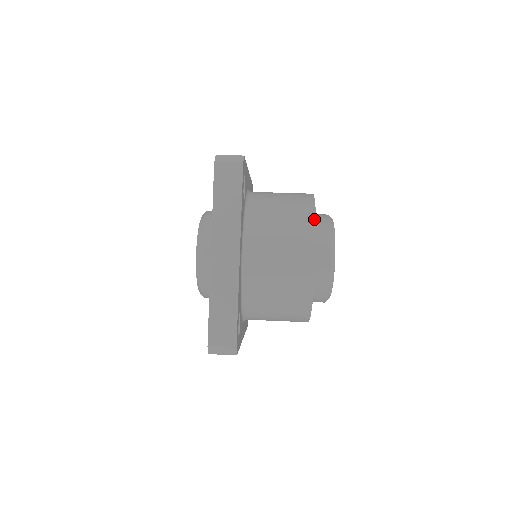
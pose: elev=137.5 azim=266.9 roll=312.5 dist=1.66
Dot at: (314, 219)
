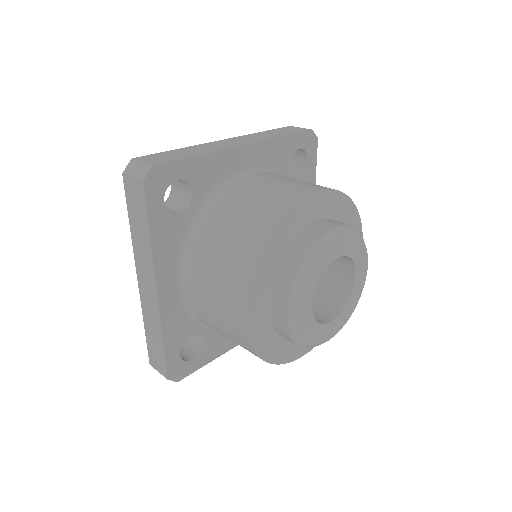
Dot at: (344, 193)
